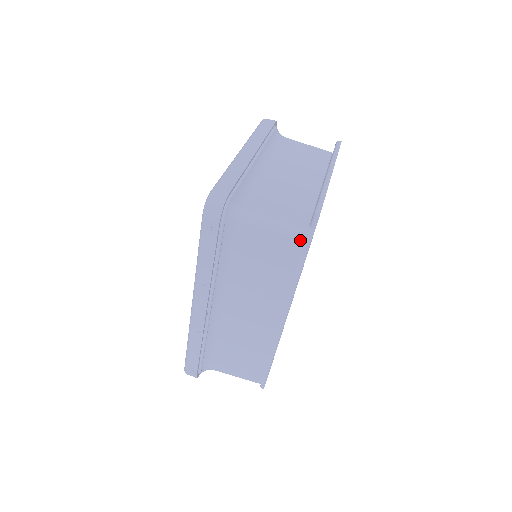
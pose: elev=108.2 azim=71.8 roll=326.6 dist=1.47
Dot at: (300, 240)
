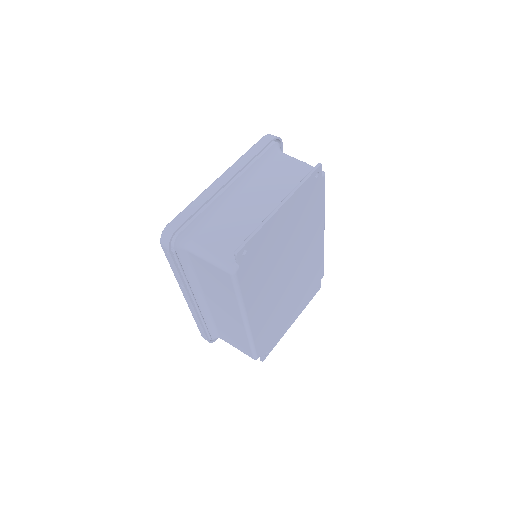
Dot at: (226, 272)
